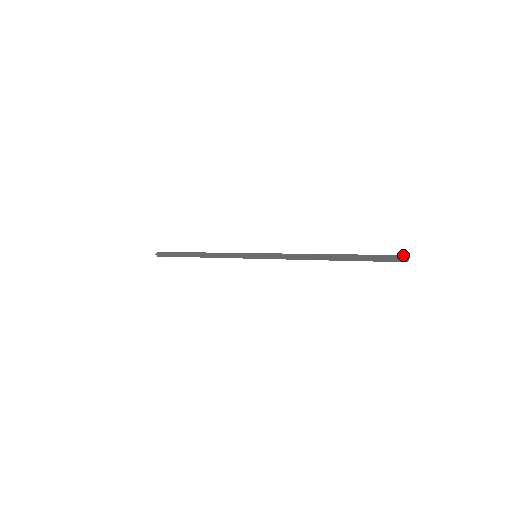
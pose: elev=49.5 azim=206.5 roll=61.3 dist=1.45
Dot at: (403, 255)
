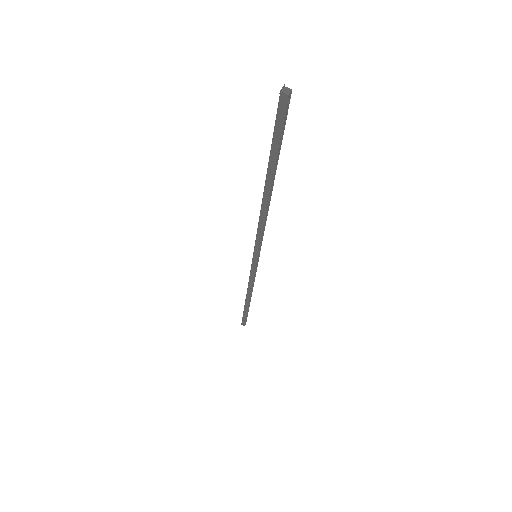
Dot at: (282, 93)
